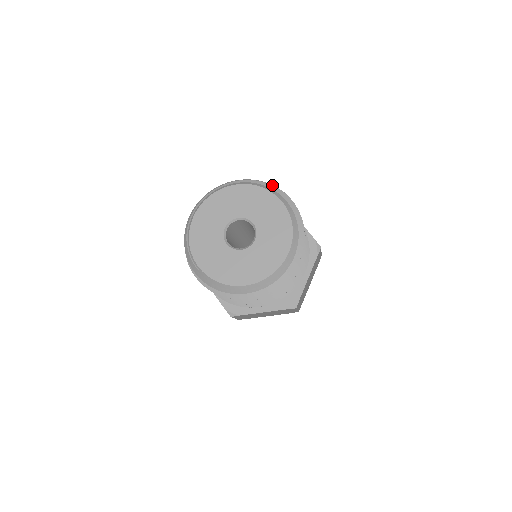
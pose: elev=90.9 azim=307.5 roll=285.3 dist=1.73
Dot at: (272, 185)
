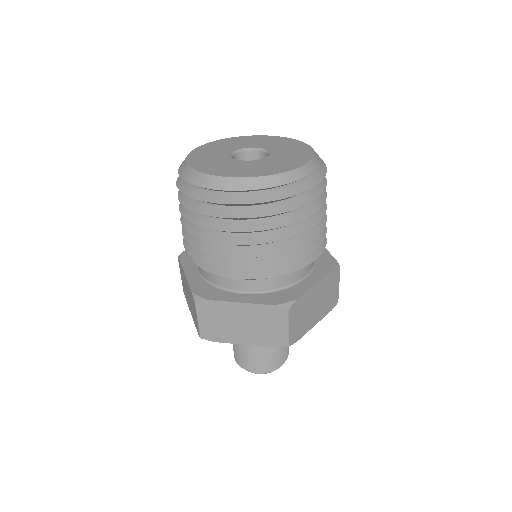
Dot at: occluded
